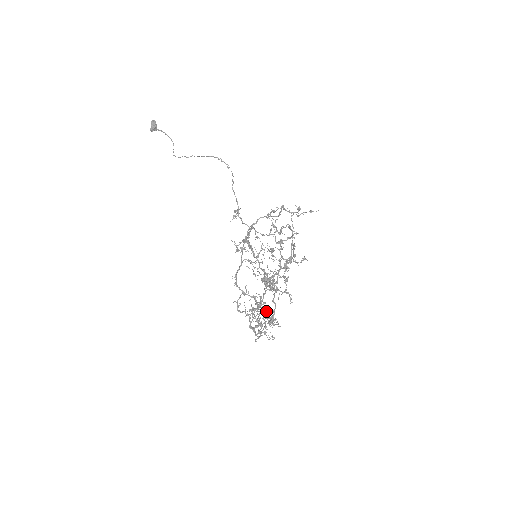
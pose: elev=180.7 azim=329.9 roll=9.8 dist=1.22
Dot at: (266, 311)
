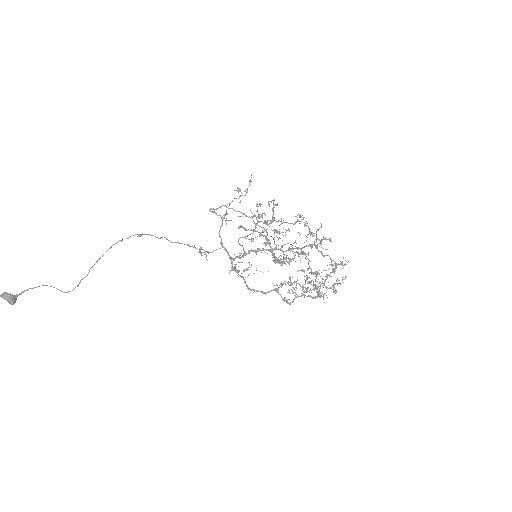
Dot at: (306, 277)
